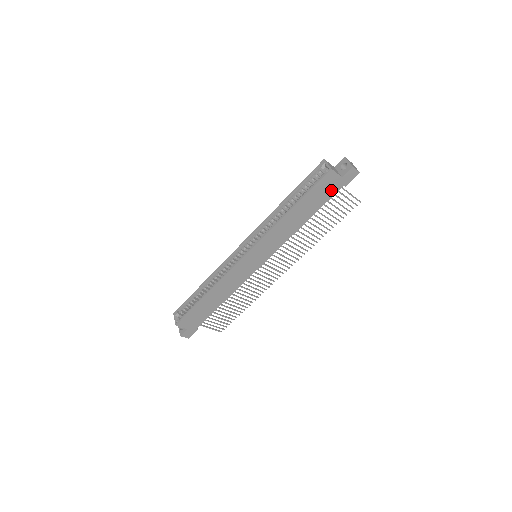
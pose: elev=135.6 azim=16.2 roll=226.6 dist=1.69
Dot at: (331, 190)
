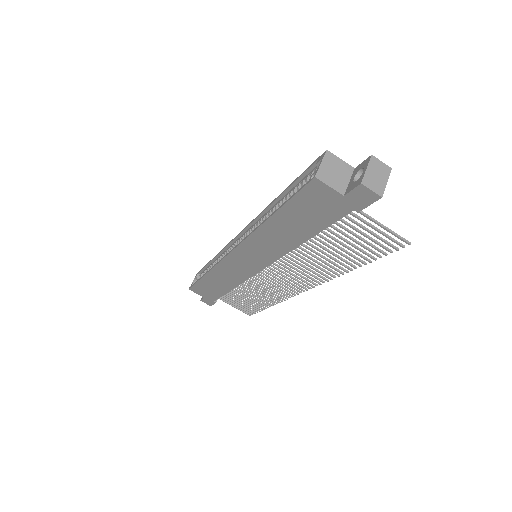
Dot at: (330, 210)
